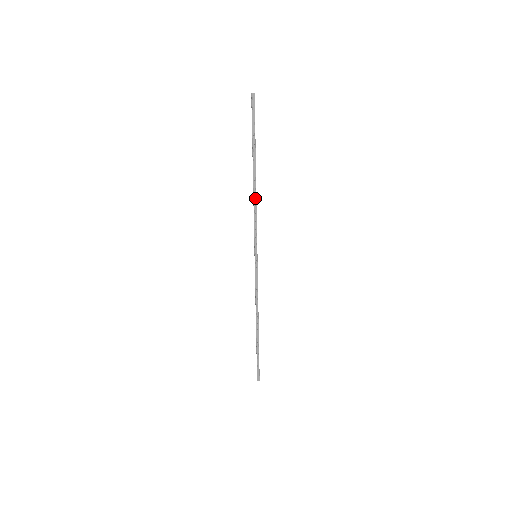
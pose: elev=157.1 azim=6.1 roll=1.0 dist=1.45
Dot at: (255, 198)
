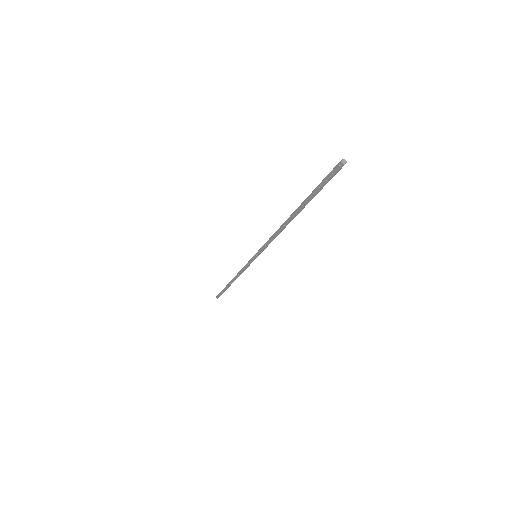
Dot at: (280, 230)
